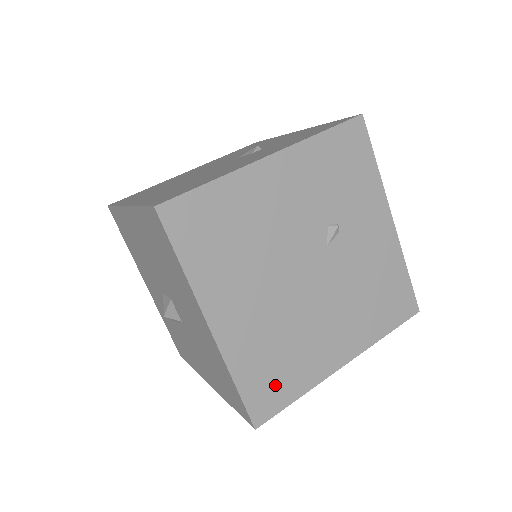
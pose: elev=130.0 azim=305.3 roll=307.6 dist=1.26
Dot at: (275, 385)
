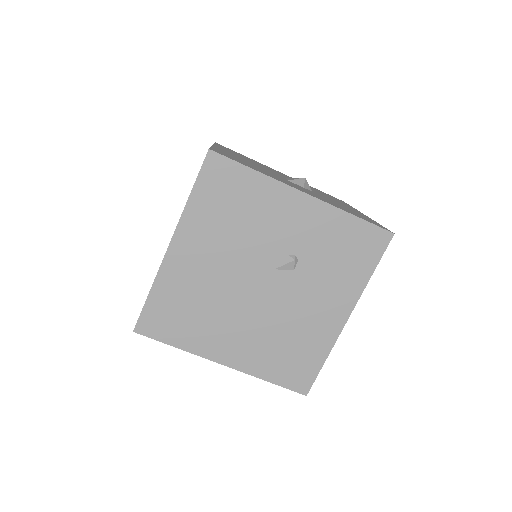
Dot at: occluded
